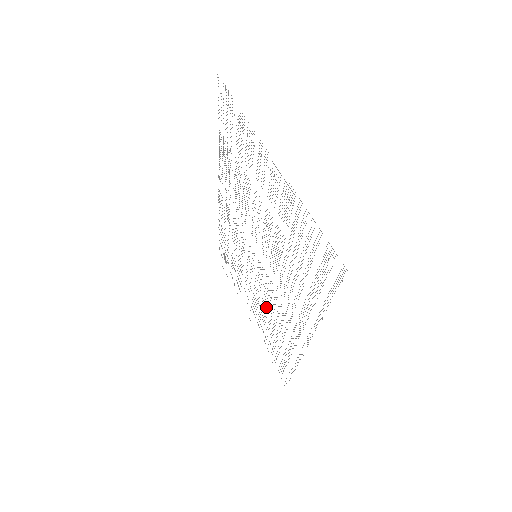
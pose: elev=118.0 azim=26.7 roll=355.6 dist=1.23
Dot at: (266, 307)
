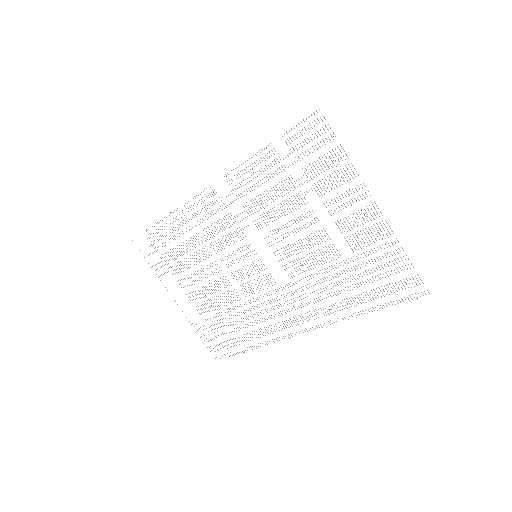
Dot at: (237, 297)
